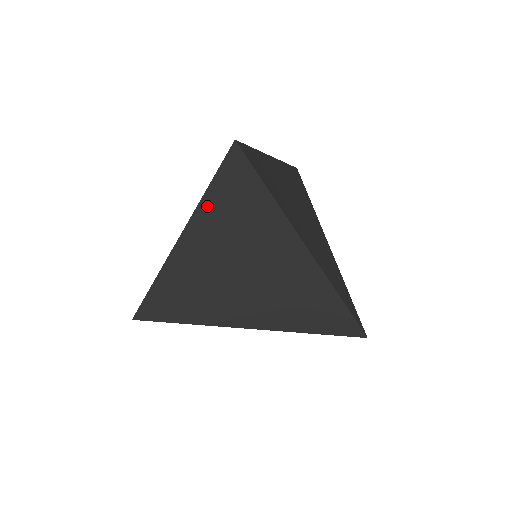
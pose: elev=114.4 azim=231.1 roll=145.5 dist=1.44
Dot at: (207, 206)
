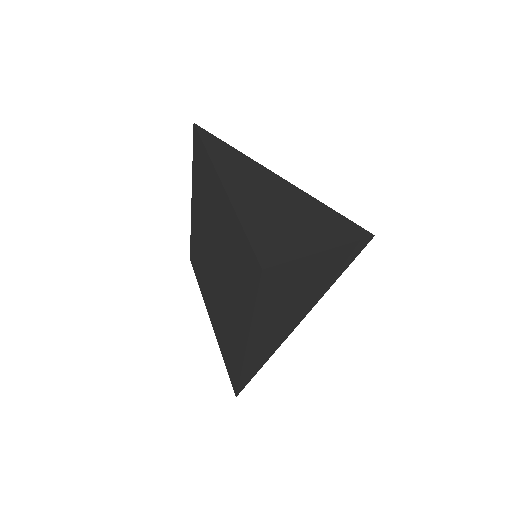
Dot at: (218, 162)
